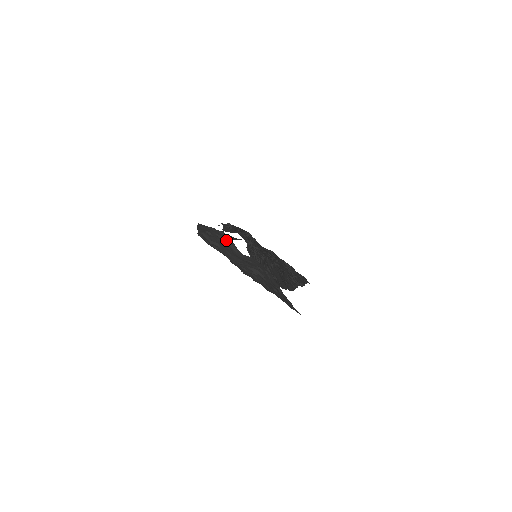
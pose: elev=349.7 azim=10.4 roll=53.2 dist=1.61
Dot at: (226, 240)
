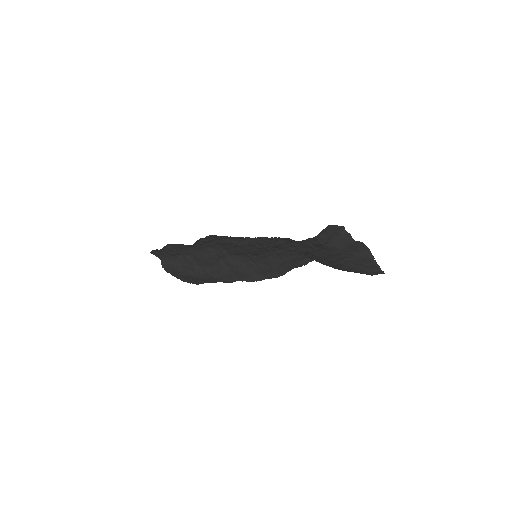
Dot at: (344, 233)
